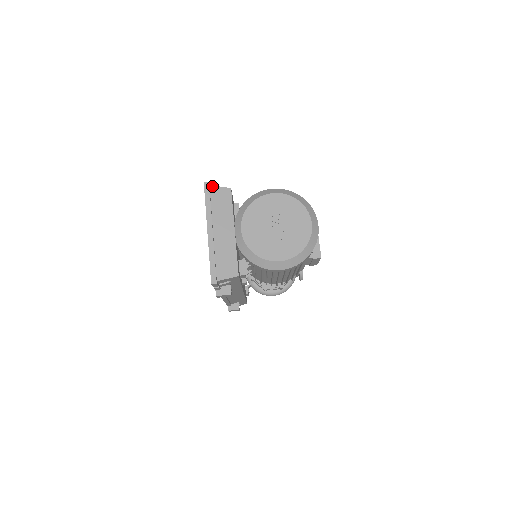
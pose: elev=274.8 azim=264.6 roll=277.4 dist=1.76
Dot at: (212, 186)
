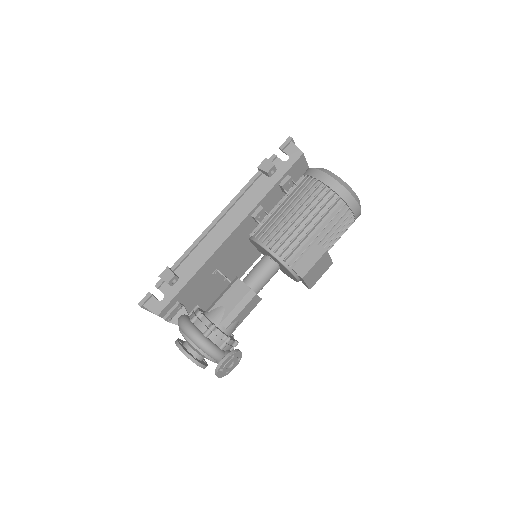
Dot at: occluded
